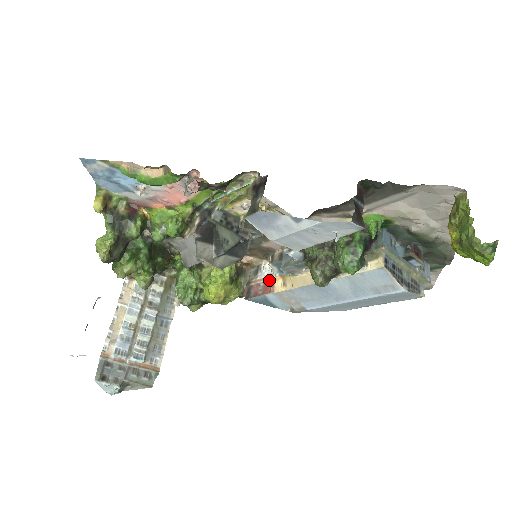
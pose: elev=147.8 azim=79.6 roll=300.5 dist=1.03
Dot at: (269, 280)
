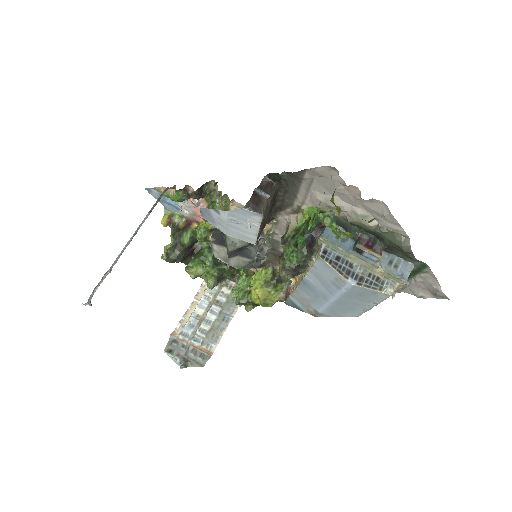
Dot at: (291, 283)
